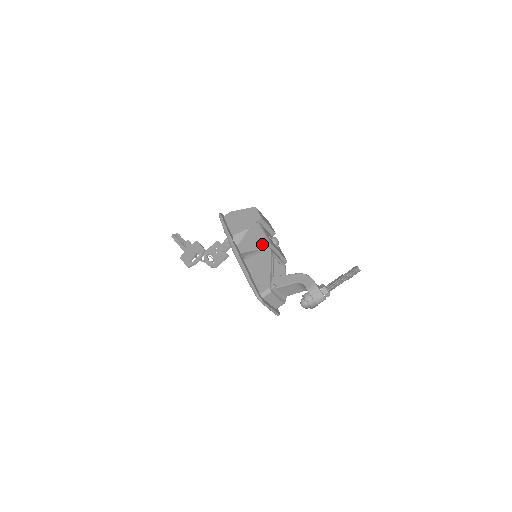
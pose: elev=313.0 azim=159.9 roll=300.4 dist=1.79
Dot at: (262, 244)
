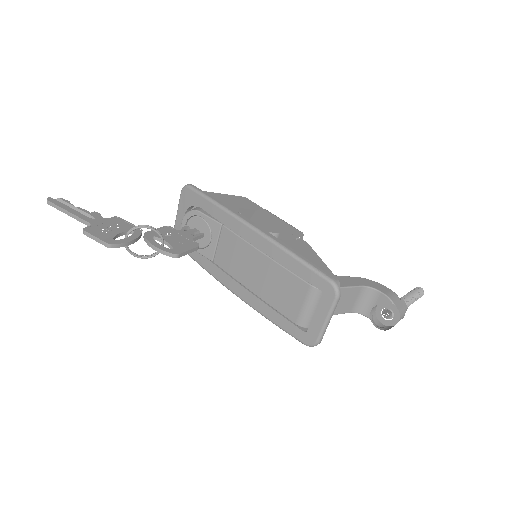
Dot at: (293, 230)
